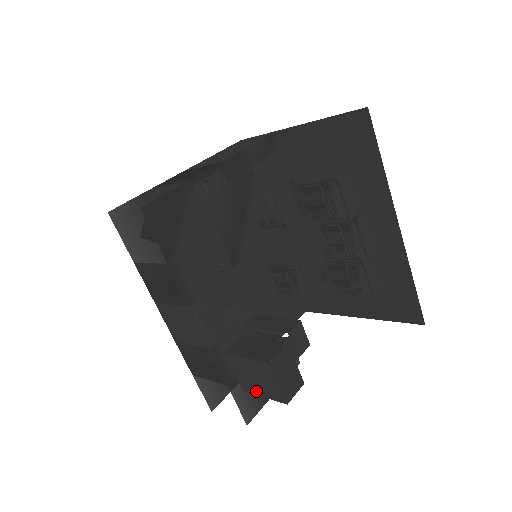
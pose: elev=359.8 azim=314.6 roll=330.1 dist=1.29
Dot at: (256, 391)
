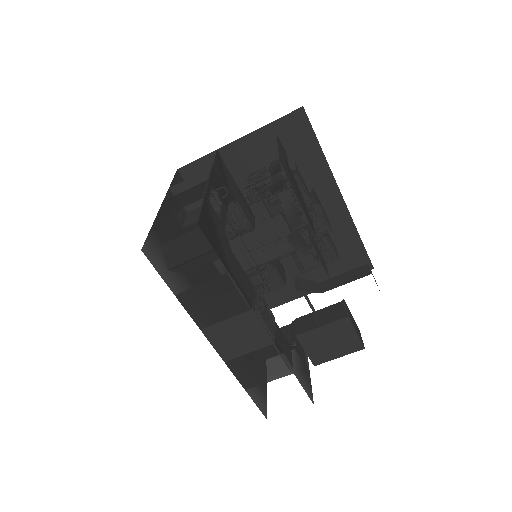
Dot at: (330, 357)
